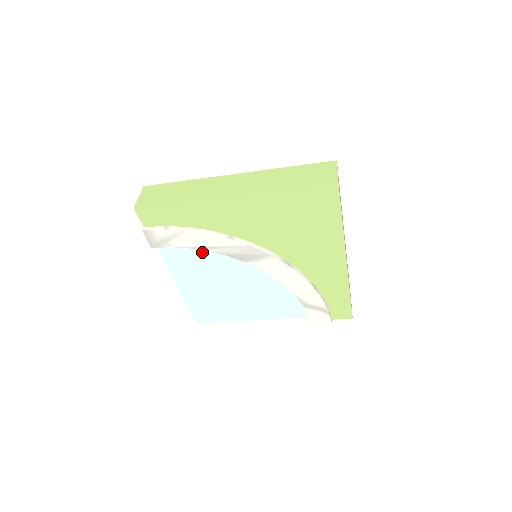
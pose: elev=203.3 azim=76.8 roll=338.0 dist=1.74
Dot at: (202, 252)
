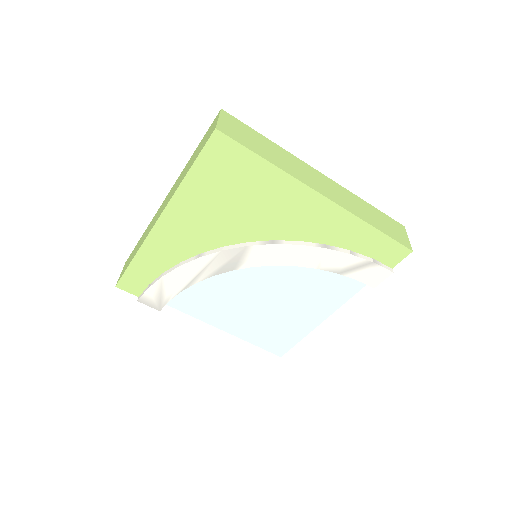
Dot at: (204, 286)
